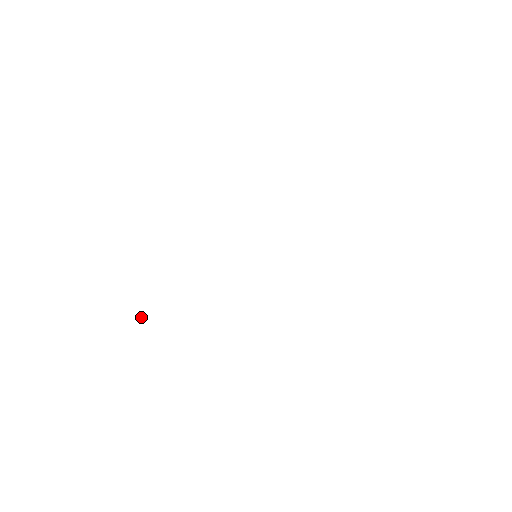
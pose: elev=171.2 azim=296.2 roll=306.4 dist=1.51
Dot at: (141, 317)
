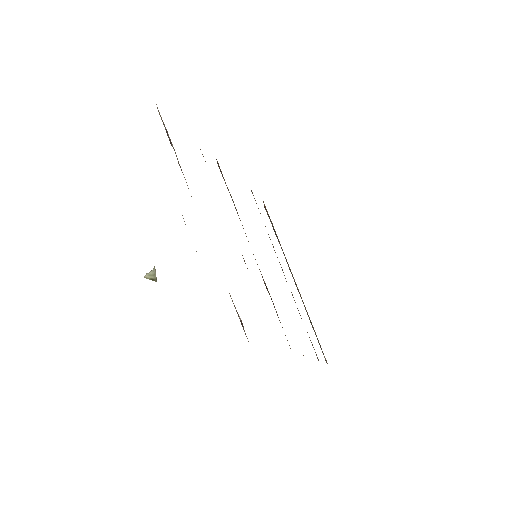
Dot at: (152, 278)
